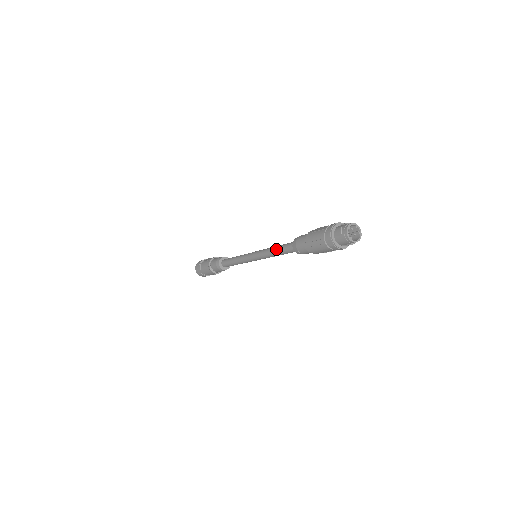
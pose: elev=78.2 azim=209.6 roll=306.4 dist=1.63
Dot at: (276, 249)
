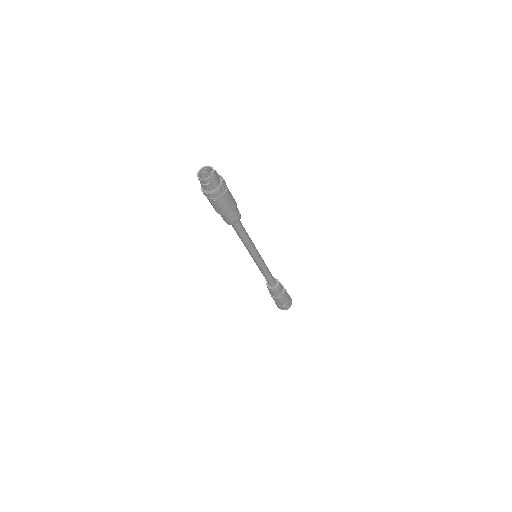
Dot at: occluded
